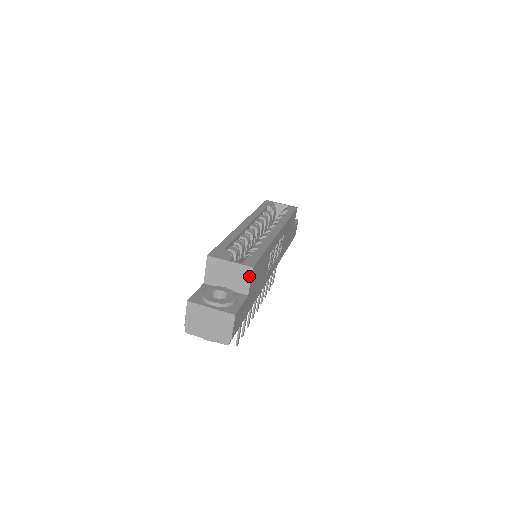
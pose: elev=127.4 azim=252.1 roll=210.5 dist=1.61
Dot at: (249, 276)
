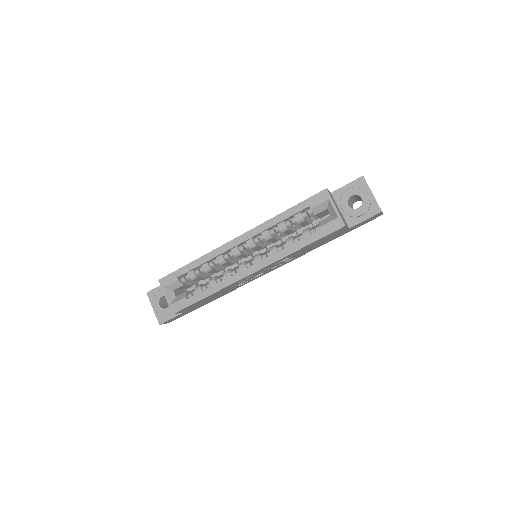
Dot at: occluded
